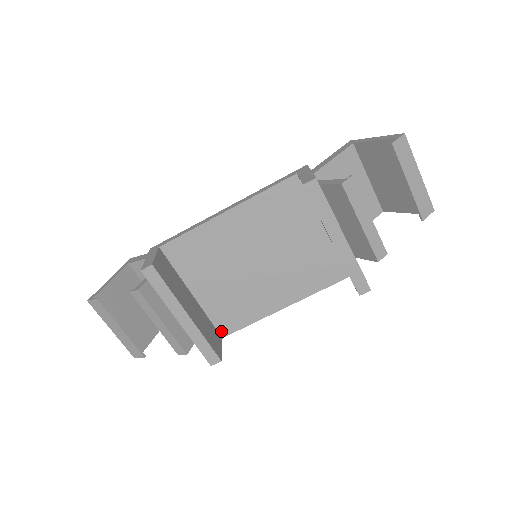
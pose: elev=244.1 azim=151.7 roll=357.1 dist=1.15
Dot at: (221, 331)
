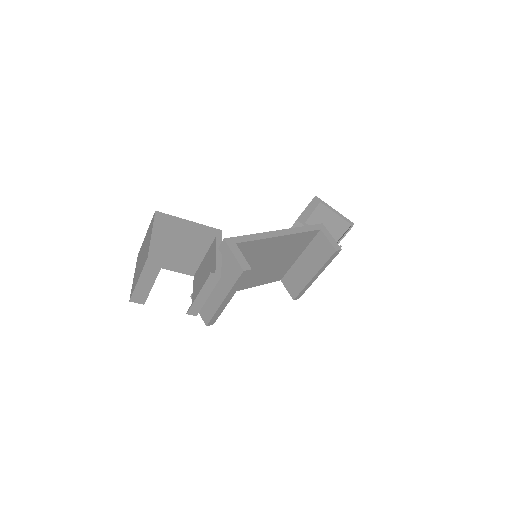
Dot at: occluded
